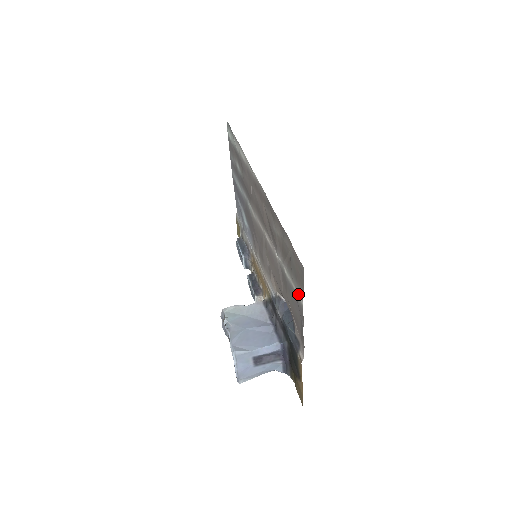
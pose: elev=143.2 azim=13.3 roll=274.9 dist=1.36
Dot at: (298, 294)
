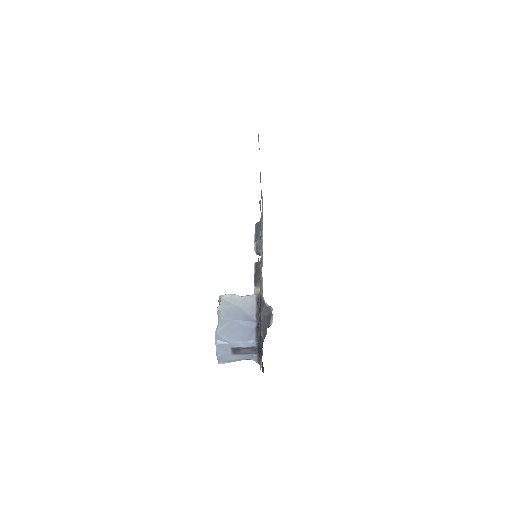
Dot at: occluded
